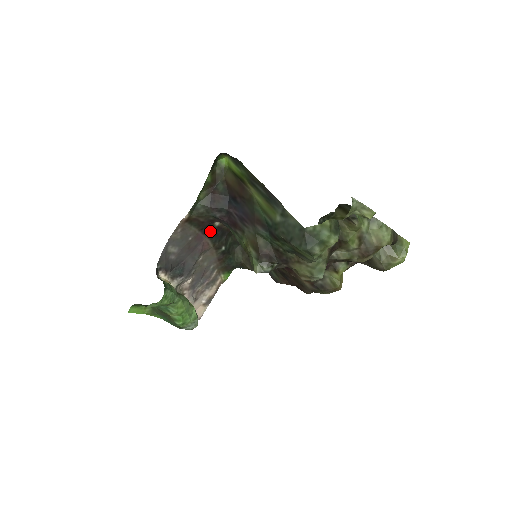
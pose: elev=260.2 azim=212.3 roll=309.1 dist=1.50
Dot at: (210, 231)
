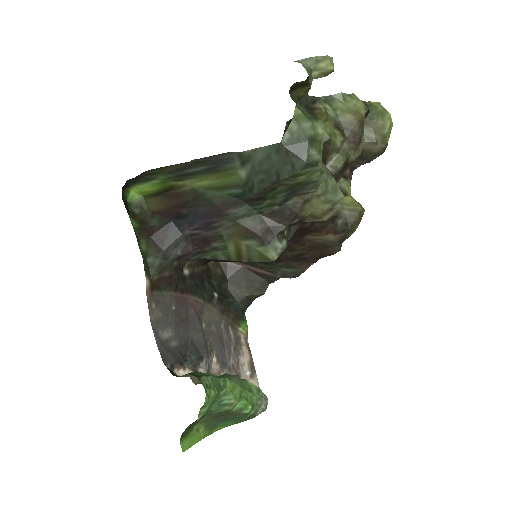
Dot at: (186, 286)
